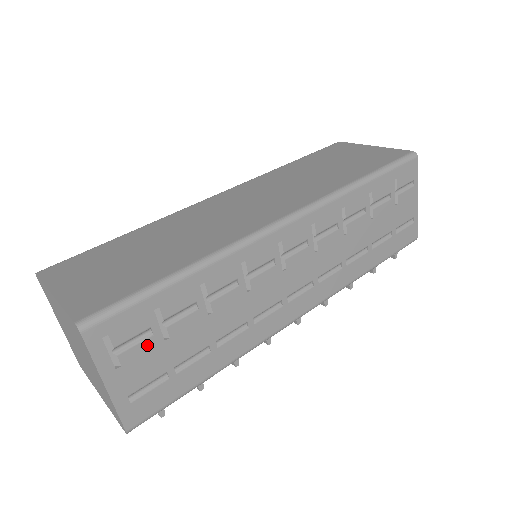
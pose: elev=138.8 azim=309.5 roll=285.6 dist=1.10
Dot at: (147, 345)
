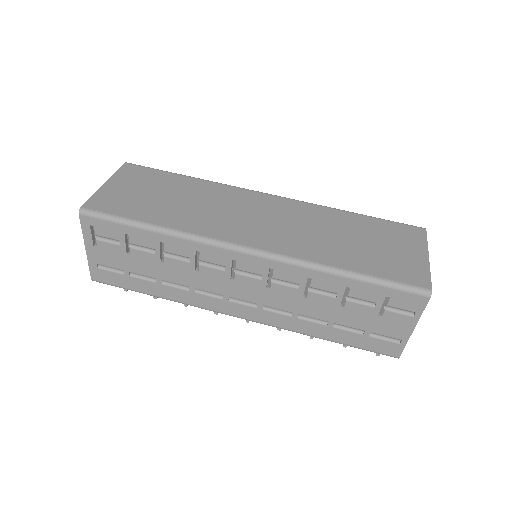
Dot at: (115, 248)
